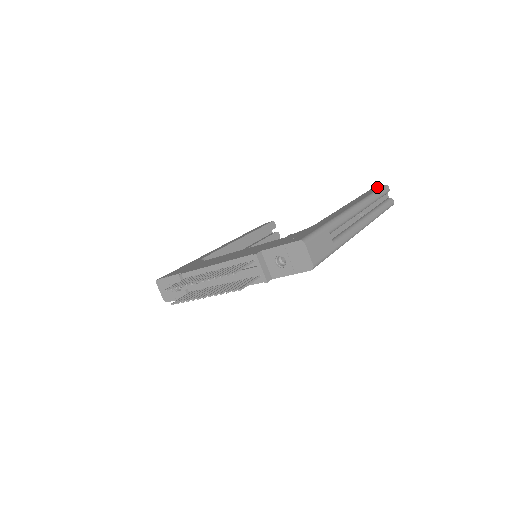
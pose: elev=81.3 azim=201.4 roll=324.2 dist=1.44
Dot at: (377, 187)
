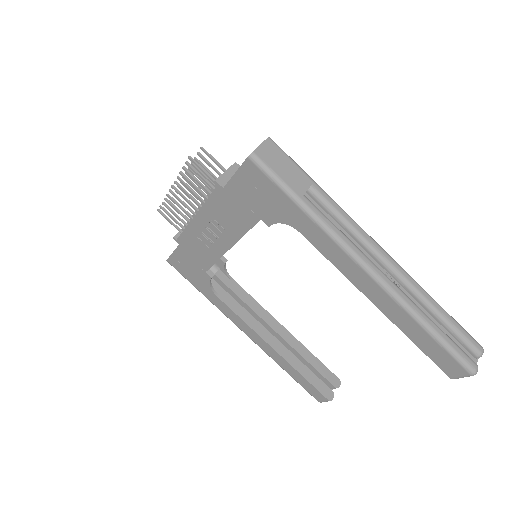
Dot at: occluded
